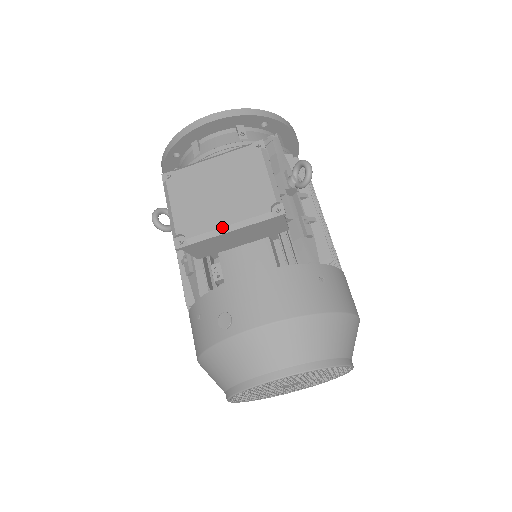
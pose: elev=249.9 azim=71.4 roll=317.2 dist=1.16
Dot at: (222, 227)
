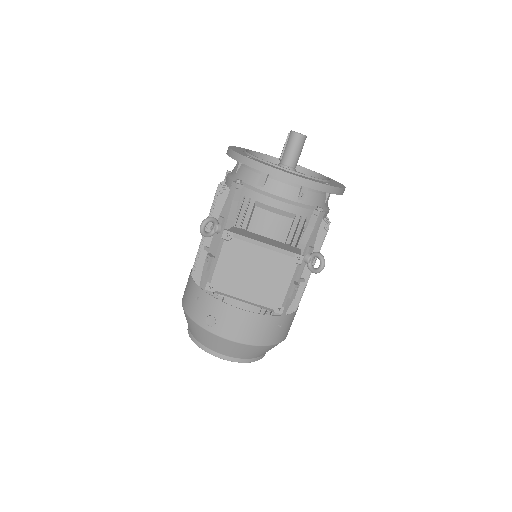
Dot at: (241, 299)
